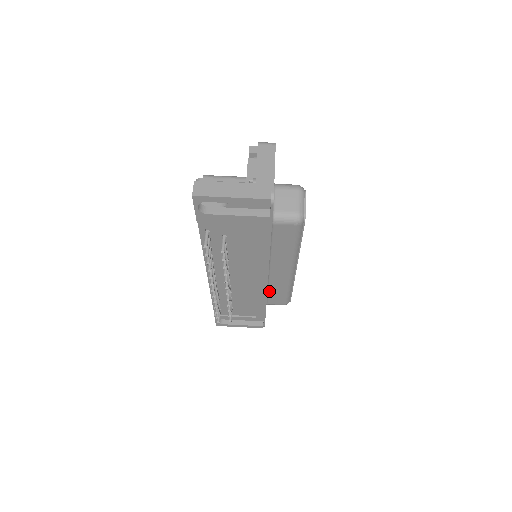
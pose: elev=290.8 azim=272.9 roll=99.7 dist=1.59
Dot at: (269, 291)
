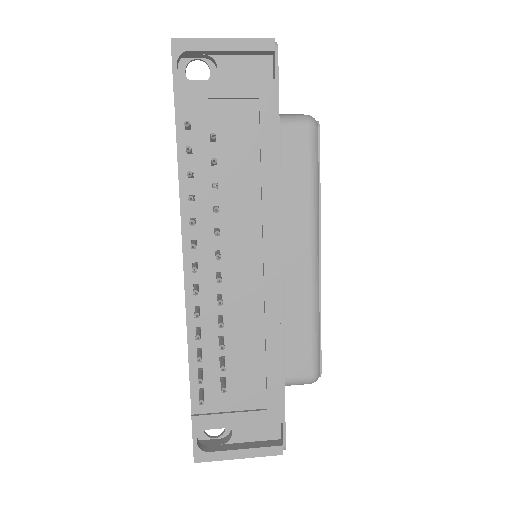
Dot at: (284, 330)
